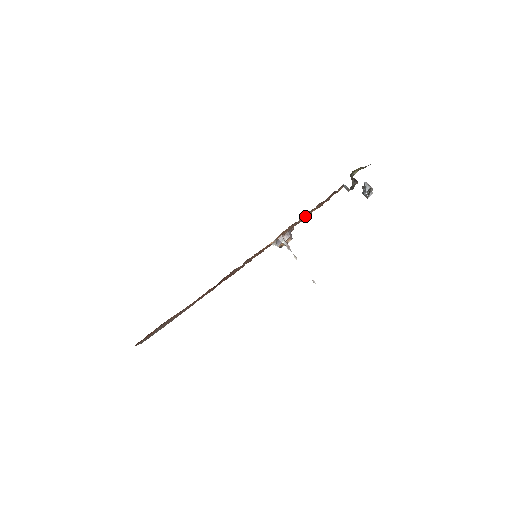
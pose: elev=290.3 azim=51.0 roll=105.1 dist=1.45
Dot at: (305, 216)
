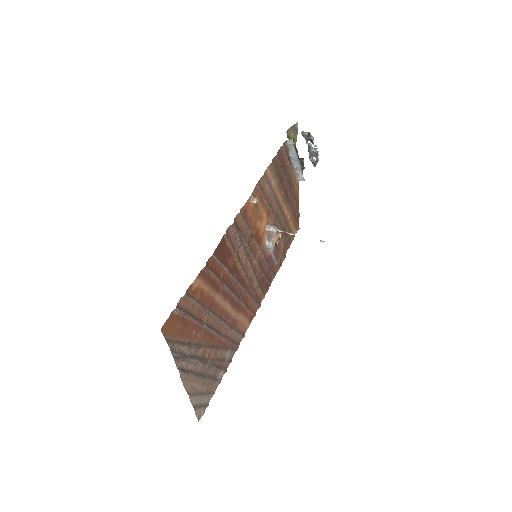
Dot at: (278, 202)
